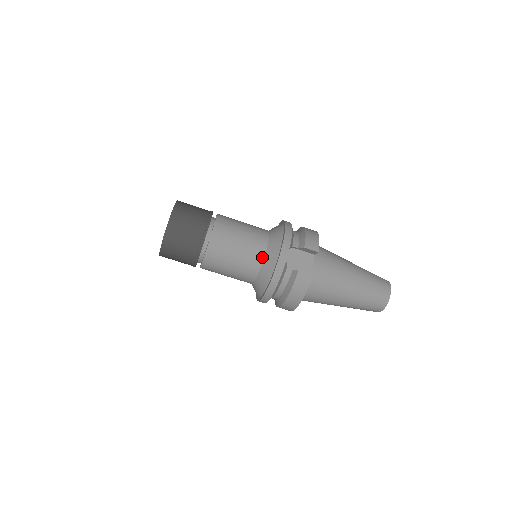
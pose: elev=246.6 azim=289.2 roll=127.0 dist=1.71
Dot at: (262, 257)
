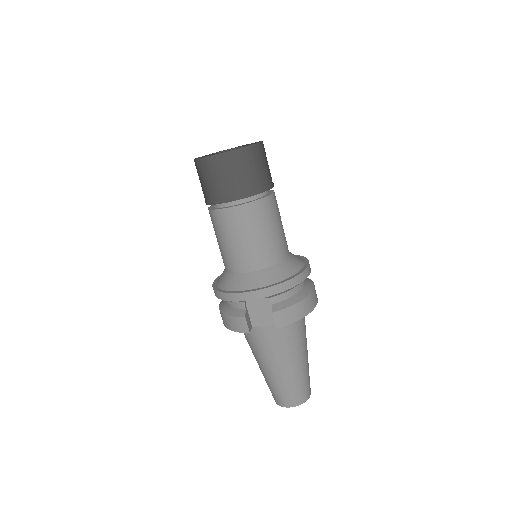
Dot at: (243, 270)
